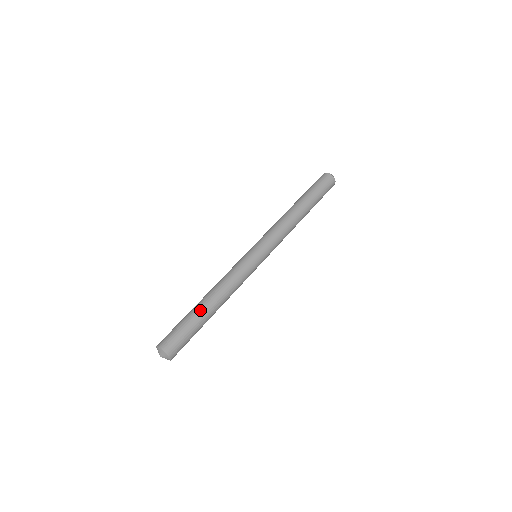
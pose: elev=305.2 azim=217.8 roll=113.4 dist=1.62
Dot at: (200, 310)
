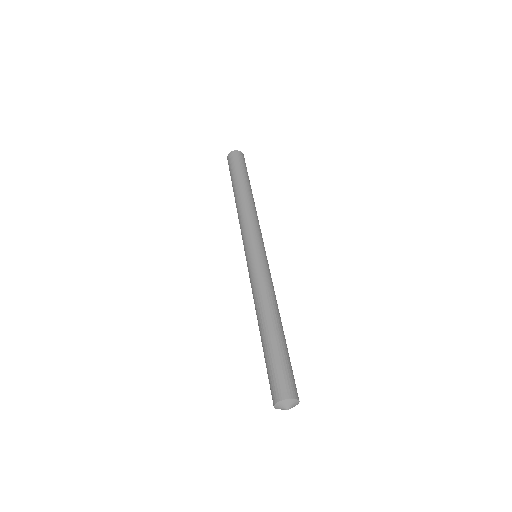
Dot at: (282, 336)
